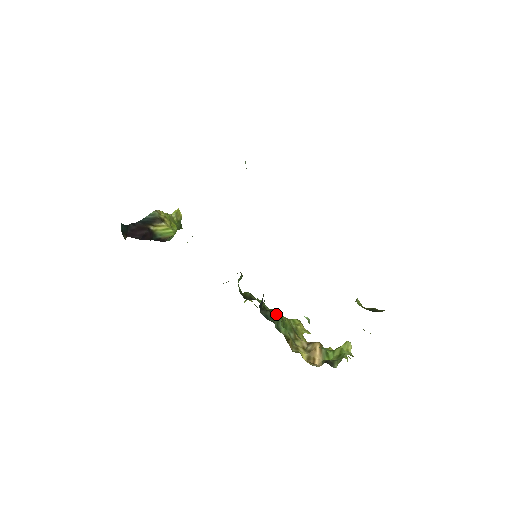
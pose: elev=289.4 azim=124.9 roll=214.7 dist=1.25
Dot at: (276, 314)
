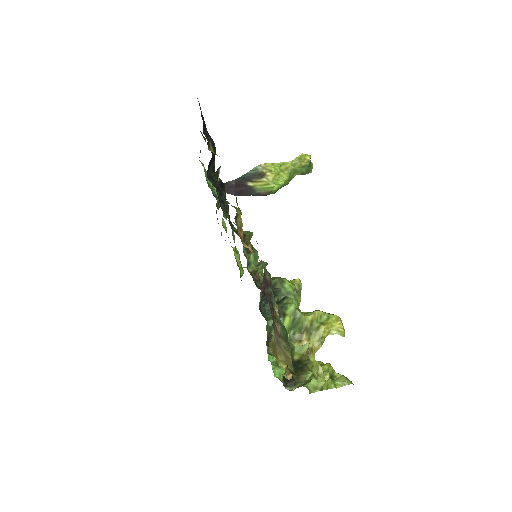
Dot at: (289, 310)
